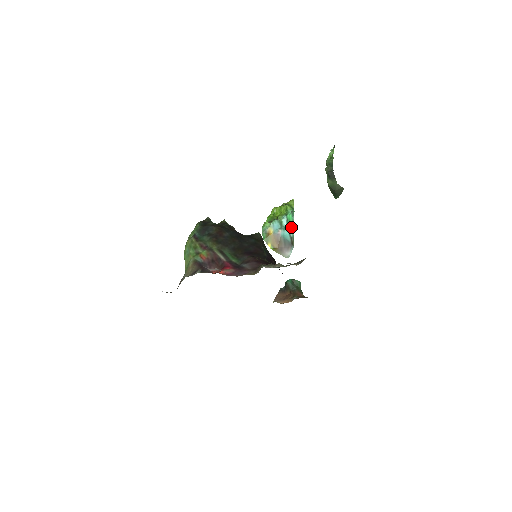
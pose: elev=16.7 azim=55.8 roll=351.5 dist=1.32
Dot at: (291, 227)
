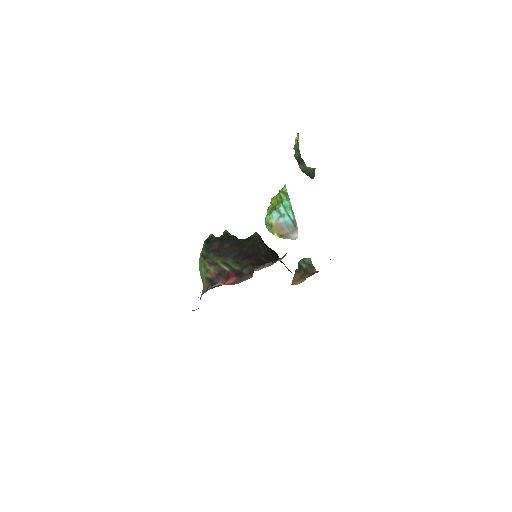
Dot at: (290, 212)
